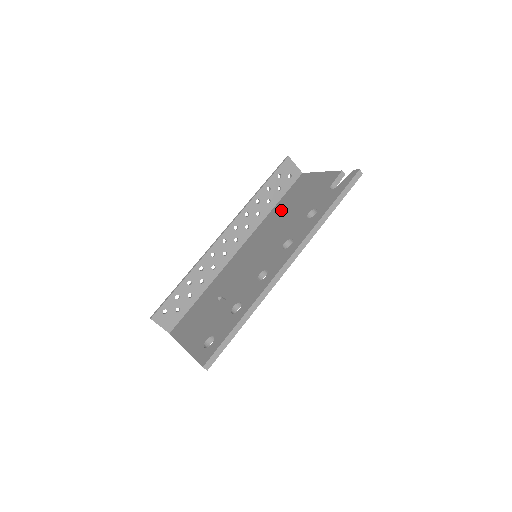
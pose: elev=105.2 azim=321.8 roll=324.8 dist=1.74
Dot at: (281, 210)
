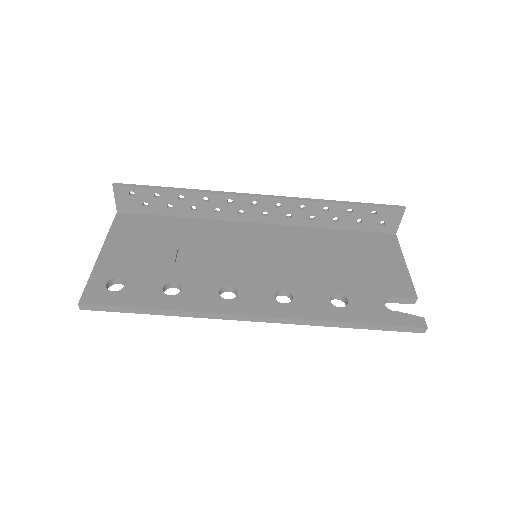
Dot at: (331, 244)
